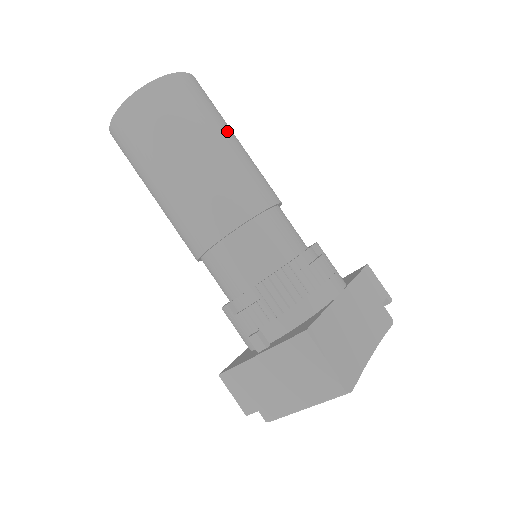
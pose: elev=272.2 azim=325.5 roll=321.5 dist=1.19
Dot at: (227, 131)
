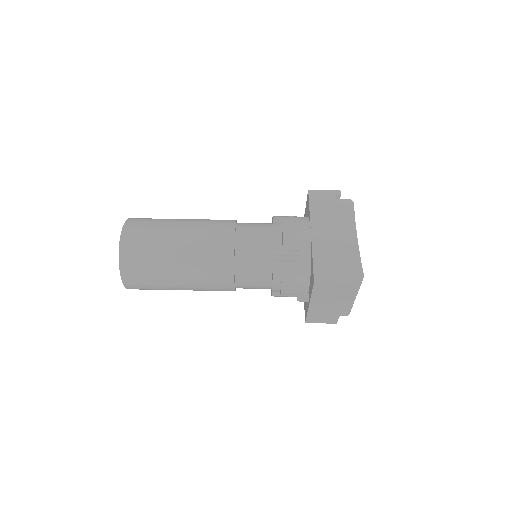
Dot at: (173, 229)
